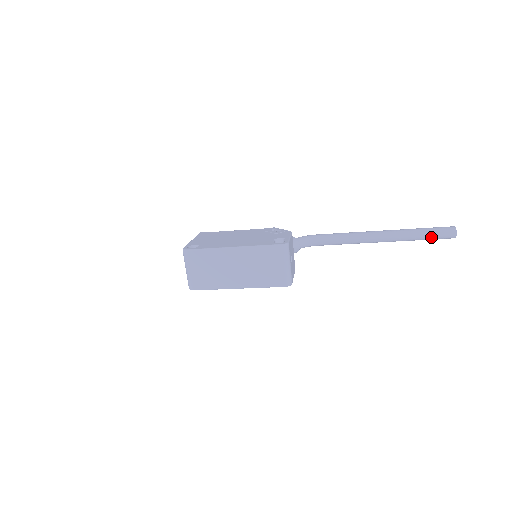
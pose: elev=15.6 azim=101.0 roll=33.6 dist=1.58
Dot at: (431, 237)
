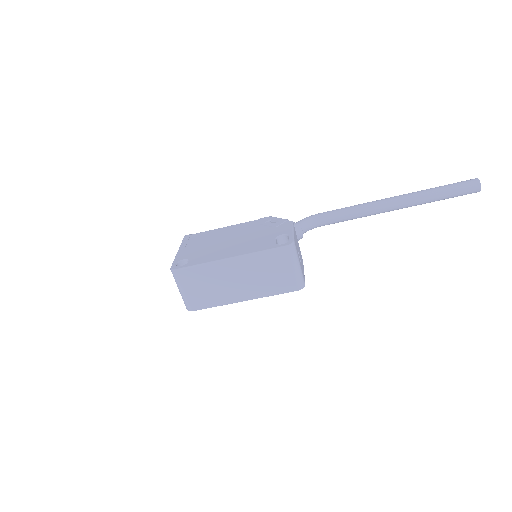
Dot at: (452, 196)
